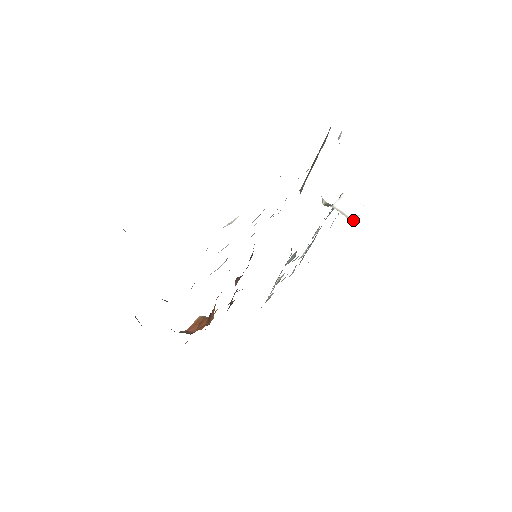
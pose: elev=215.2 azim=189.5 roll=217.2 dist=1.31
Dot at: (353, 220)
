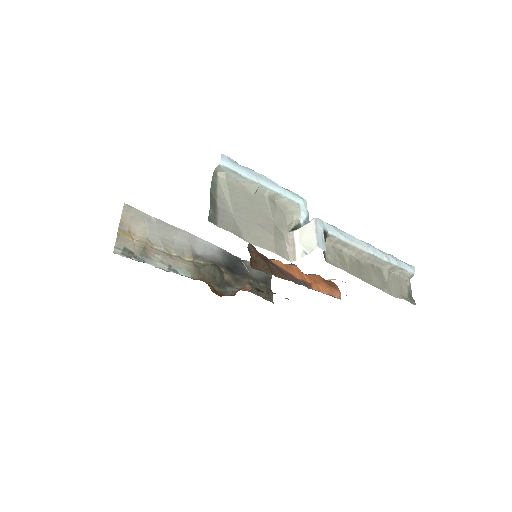
Dot at: (296, 258)
